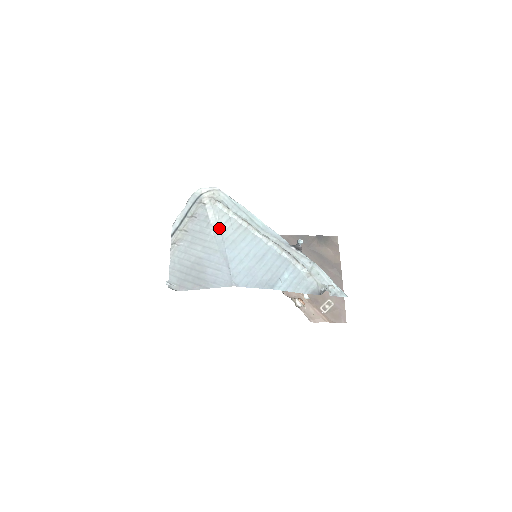
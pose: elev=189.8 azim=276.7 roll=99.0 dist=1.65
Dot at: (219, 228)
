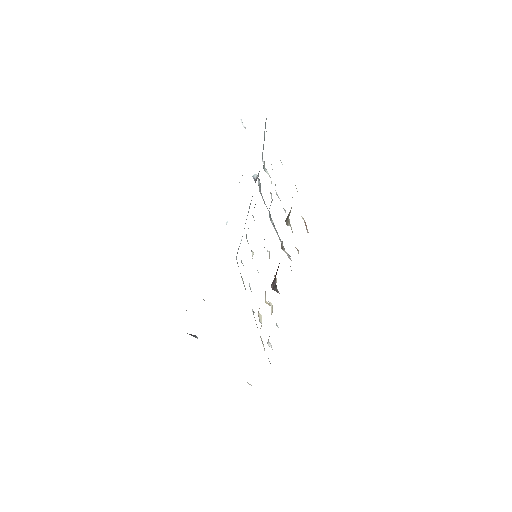
Dot at: occluded
